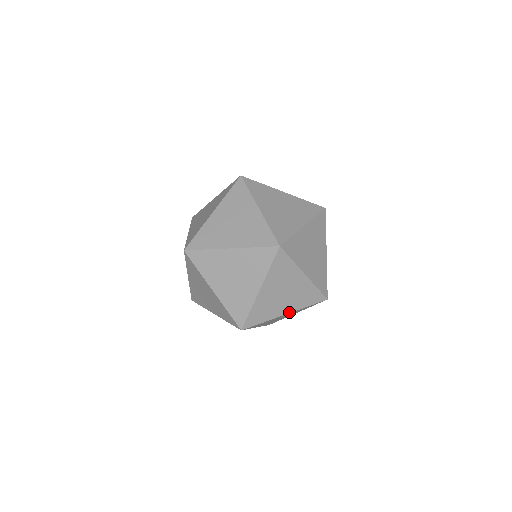
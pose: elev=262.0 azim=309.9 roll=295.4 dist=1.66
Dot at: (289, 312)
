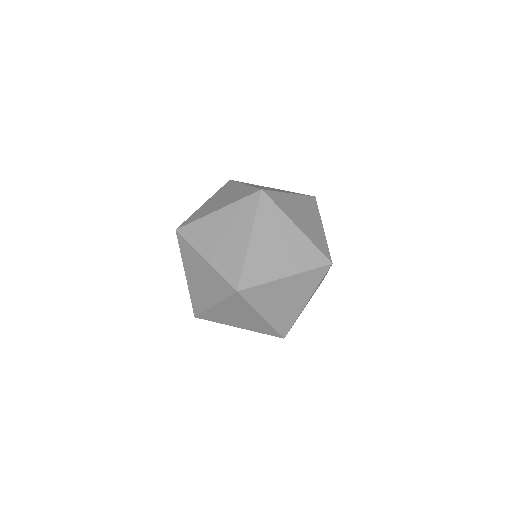
Dot at: (265, 318)
